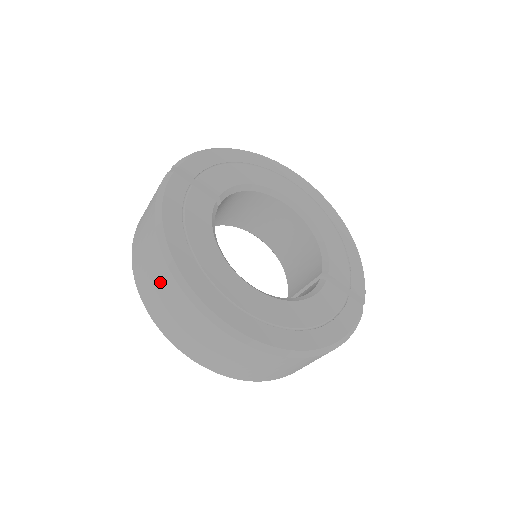
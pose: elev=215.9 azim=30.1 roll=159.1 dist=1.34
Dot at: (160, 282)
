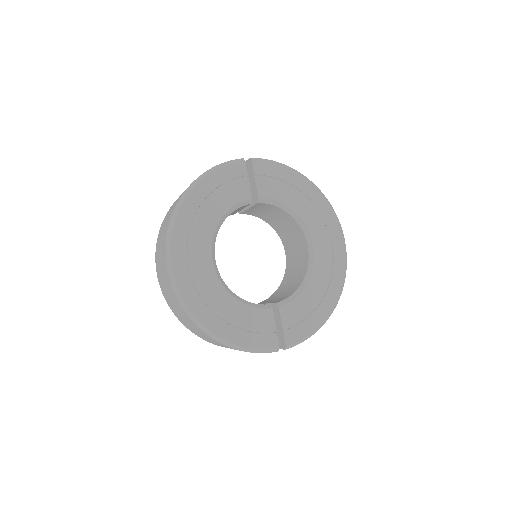
Dot at: (171, 210)
